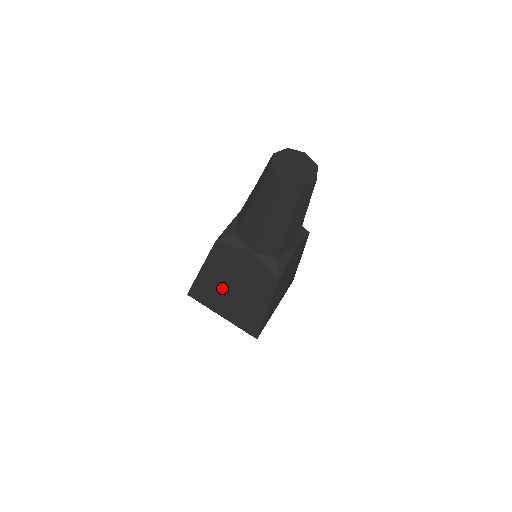
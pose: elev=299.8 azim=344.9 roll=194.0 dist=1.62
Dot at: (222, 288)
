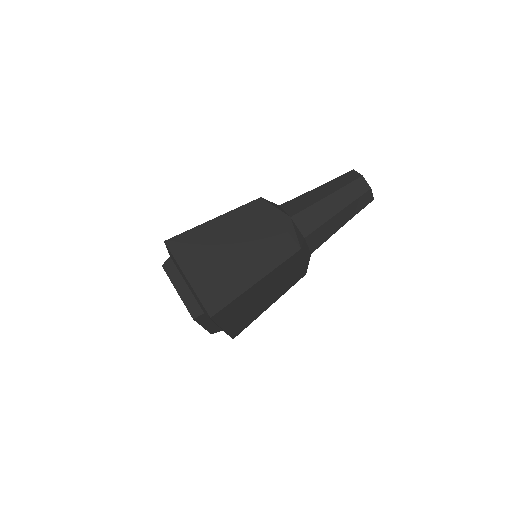
Dot at: (222, 243)
